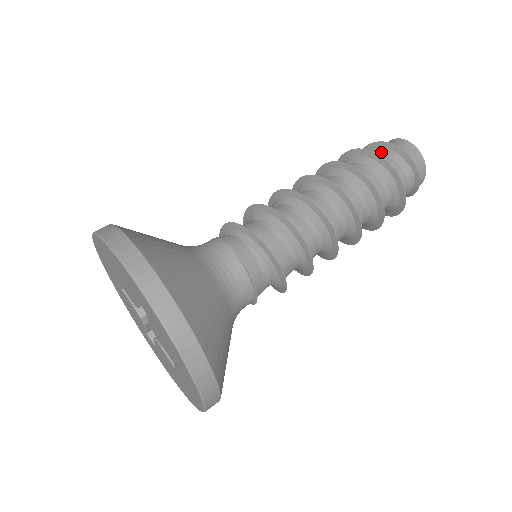
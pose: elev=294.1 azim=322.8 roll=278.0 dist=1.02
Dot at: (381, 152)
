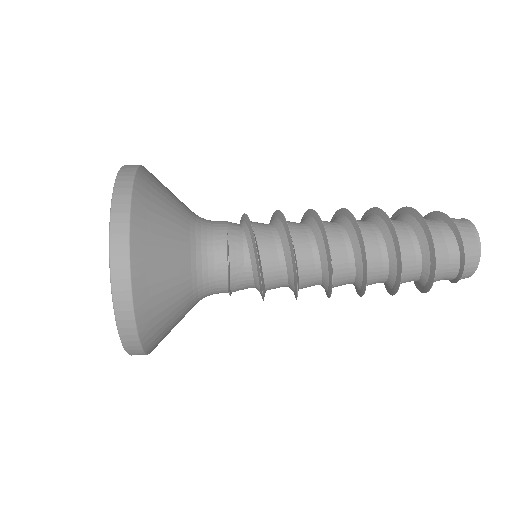
Dot at: (434, 221)
